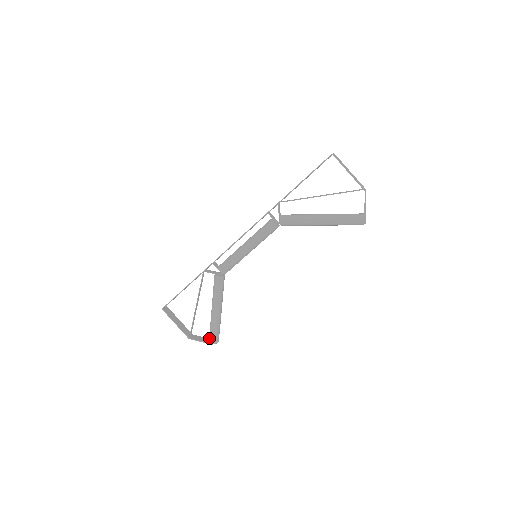
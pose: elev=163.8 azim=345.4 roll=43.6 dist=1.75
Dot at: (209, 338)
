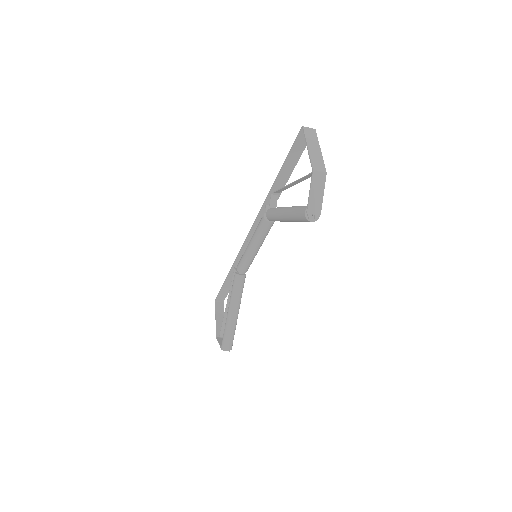
Dot at: occluded
